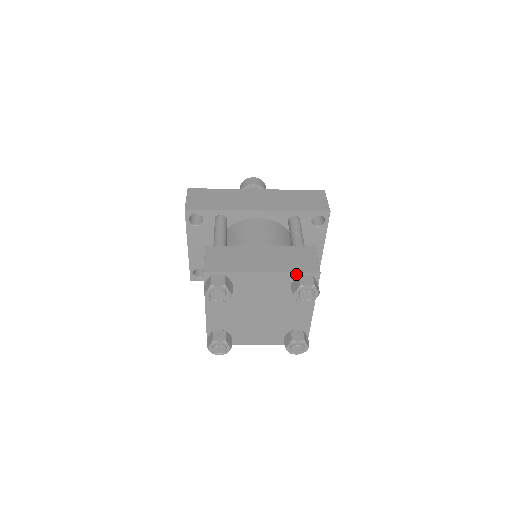
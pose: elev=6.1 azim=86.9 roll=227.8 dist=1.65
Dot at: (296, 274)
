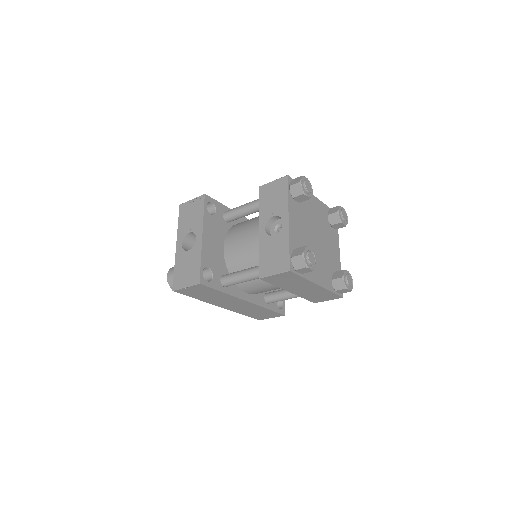
Dot at: (328, 208)
